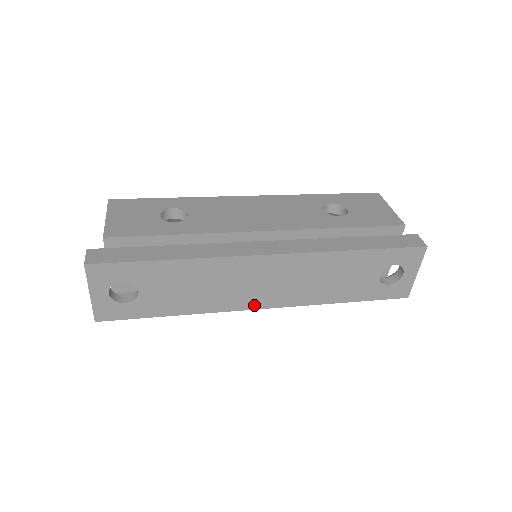
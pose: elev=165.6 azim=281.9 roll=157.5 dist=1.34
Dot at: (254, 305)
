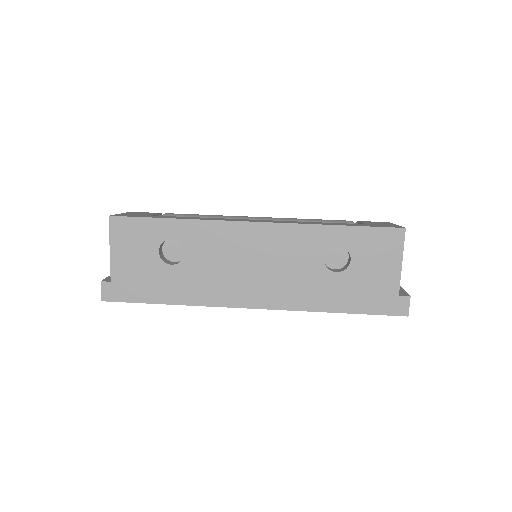
Dot at: occluded
